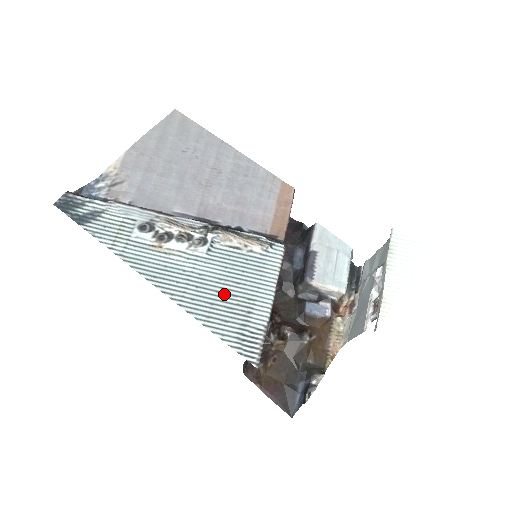
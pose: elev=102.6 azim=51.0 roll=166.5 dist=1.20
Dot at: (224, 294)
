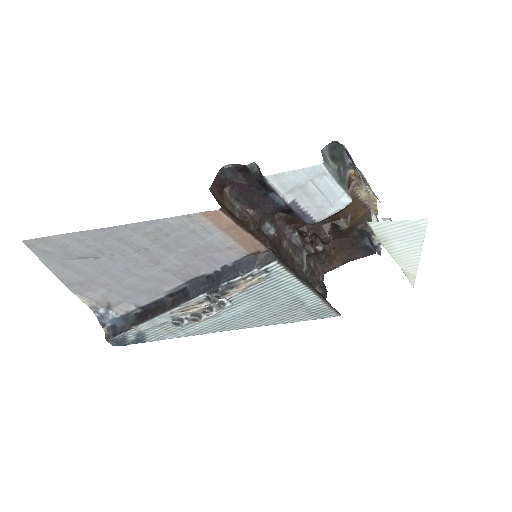
Dot at: (274, 308)
